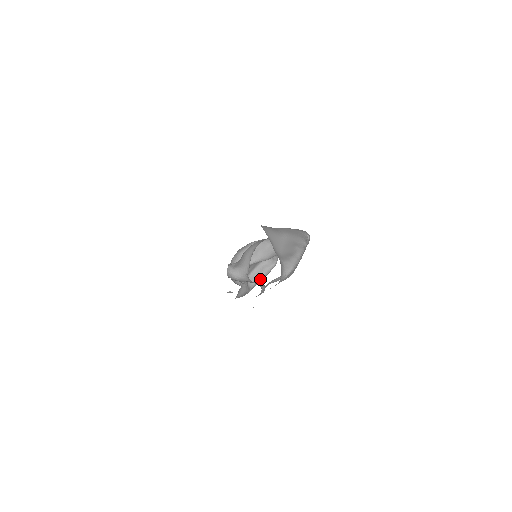
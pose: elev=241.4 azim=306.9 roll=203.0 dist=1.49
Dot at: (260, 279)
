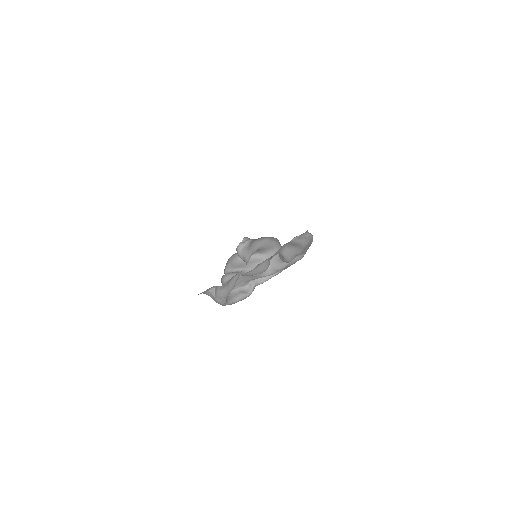
Dot at: (234, 300)
